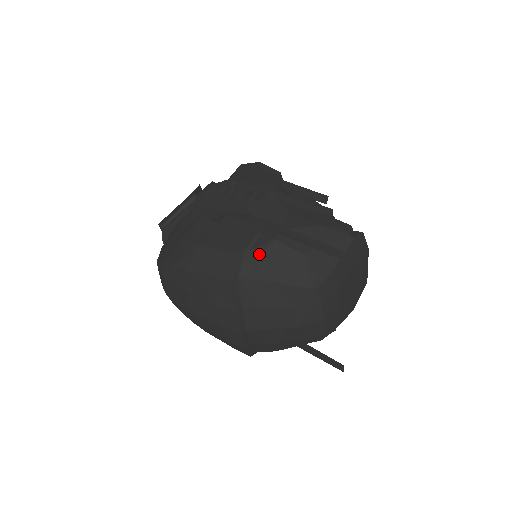
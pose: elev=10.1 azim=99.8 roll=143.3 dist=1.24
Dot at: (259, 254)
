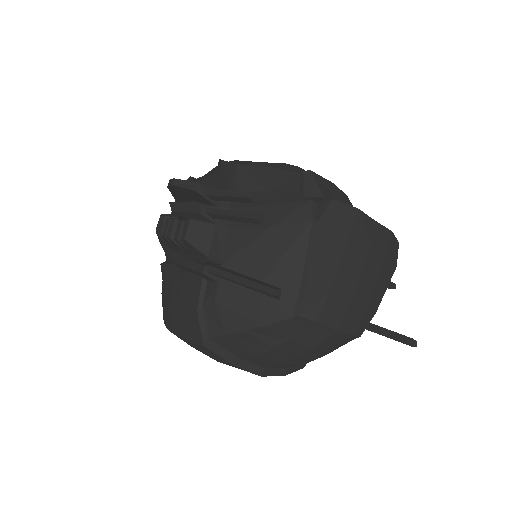
Dot at: (213, 307)
